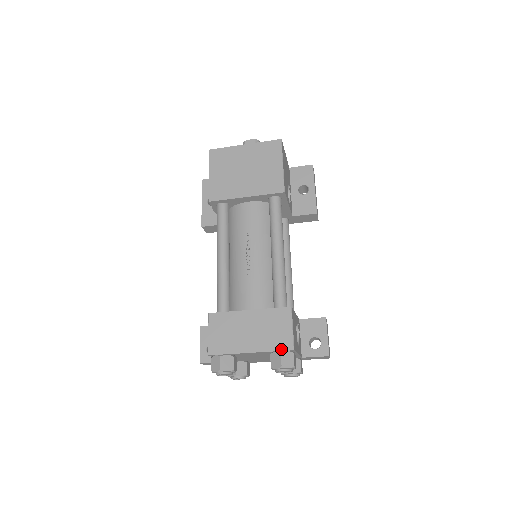
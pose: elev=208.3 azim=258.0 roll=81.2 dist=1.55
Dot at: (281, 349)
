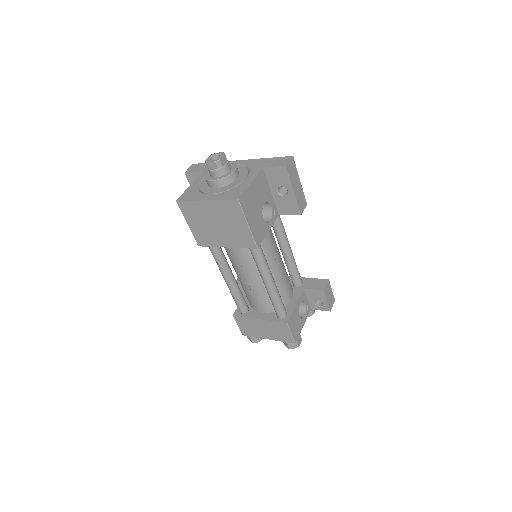
Dot at: (287, 342)
